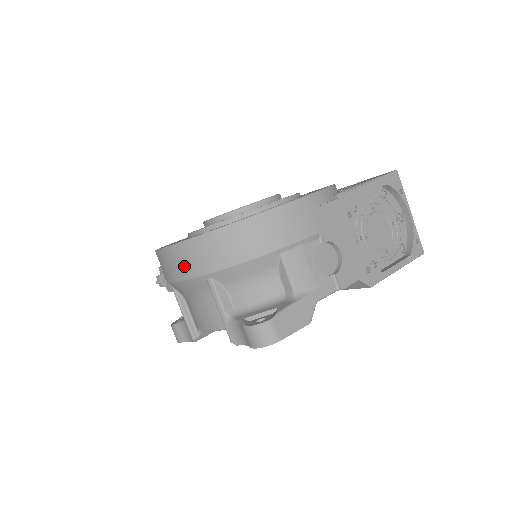
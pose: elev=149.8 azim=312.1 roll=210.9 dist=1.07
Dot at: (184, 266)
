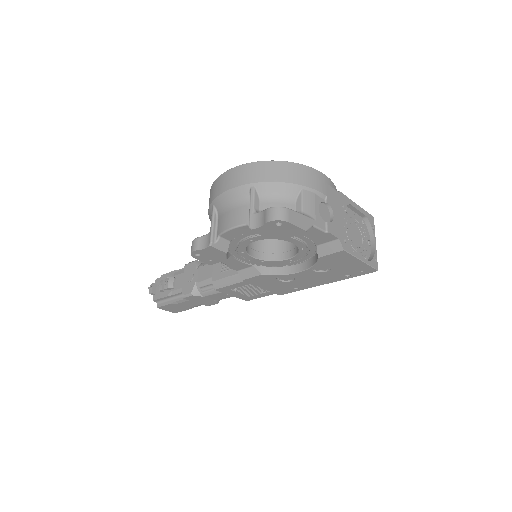
Dot at: (239, 178)
